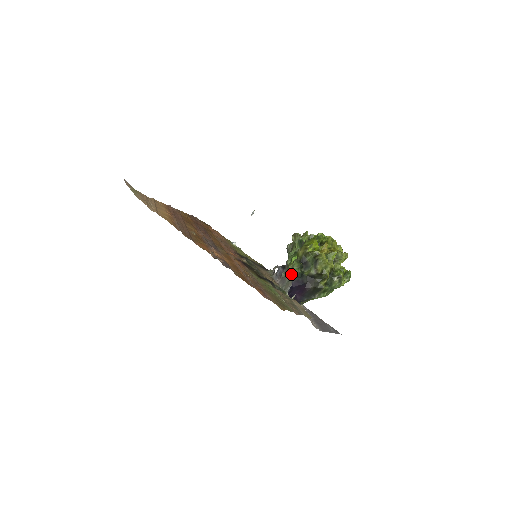
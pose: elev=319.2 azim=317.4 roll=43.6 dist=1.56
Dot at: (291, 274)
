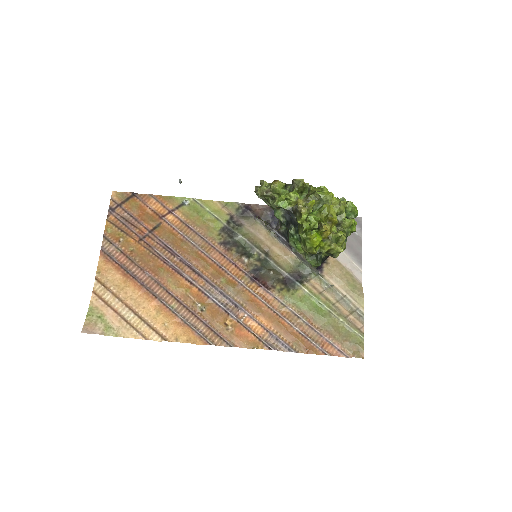
Dot at: occluded
